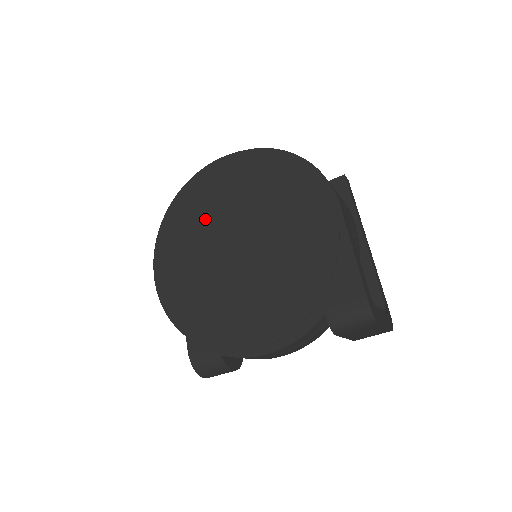
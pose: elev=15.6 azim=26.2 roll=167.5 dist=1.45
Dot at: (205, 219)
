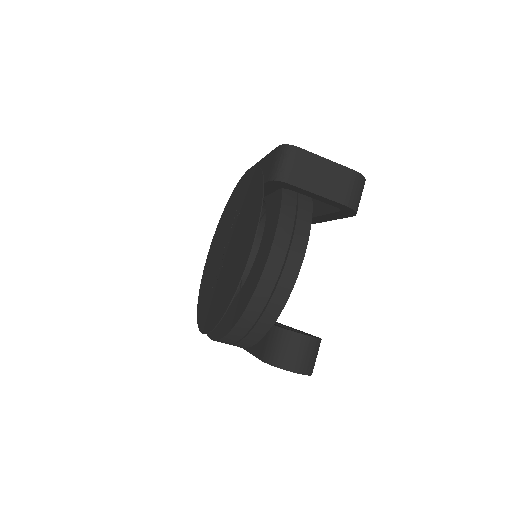
Dot at: (212, 272)
